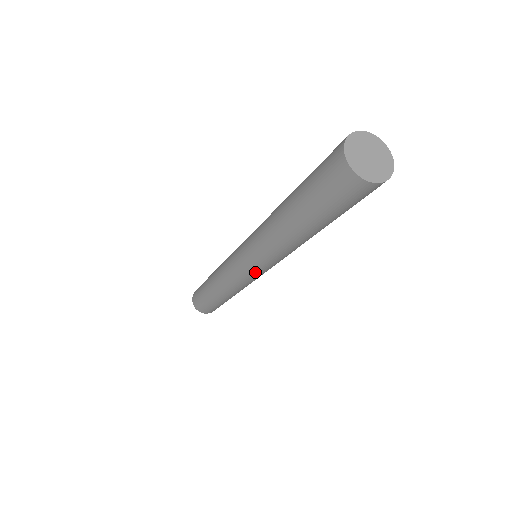
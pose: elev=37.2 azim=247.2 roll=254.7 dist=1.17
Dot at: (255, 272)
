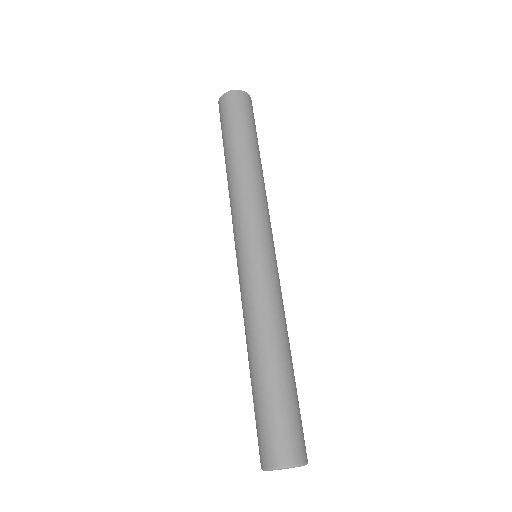
Dot at: (253, 245)
